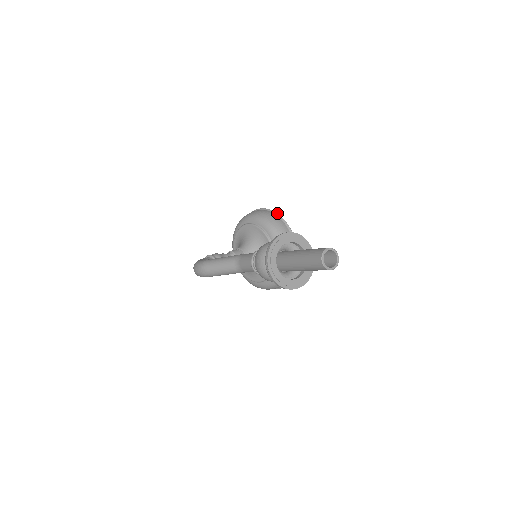
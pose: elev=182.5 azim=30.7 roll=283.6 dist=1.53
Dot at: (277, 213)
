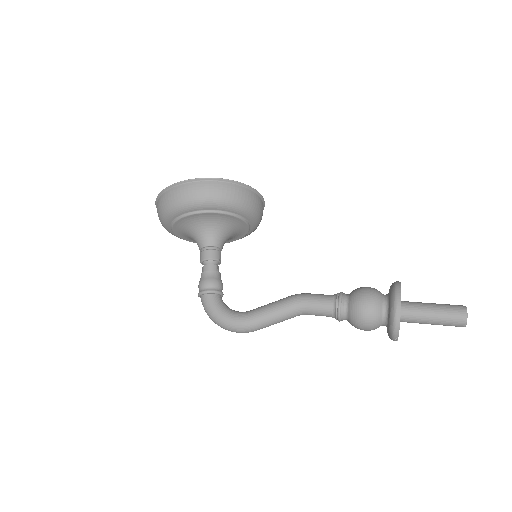
Dot at: (230, 180)
